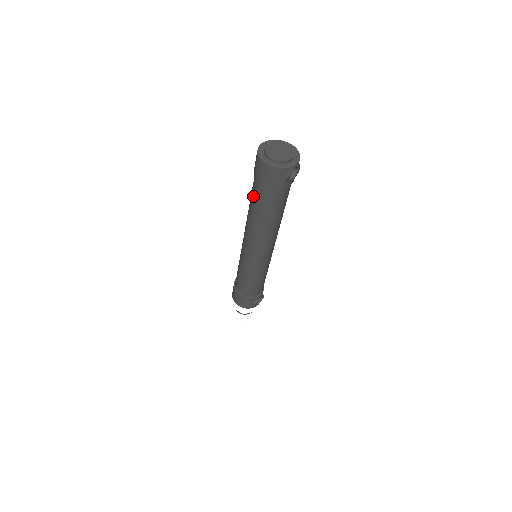
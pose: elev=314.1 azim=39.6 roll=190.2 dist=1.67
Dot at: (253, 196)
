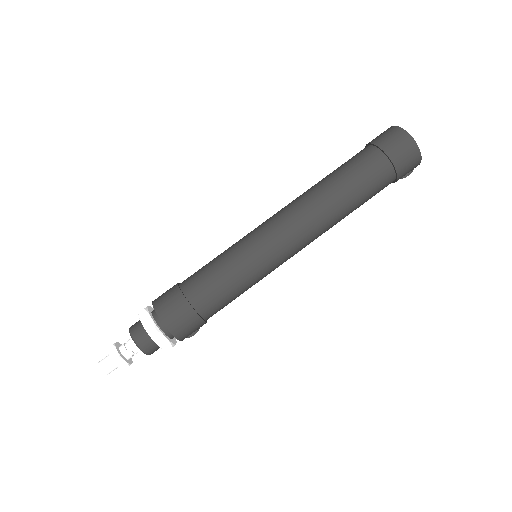
Dot at: (364, 177)
